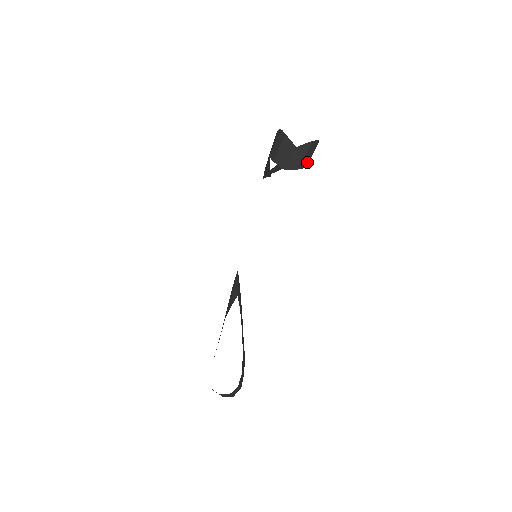
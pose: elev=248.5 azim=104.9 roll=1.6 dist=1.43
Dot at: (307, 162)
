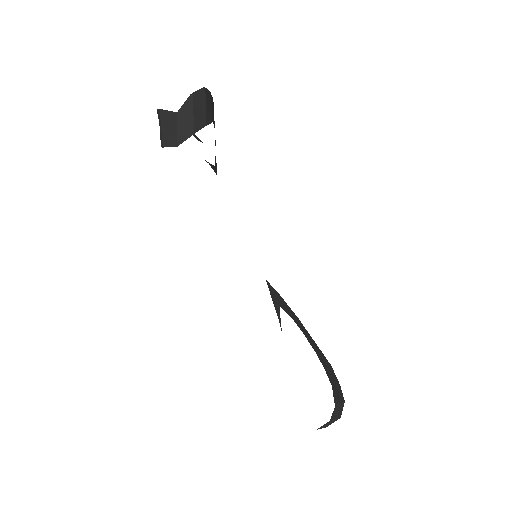
Dot at: (204, 119)
